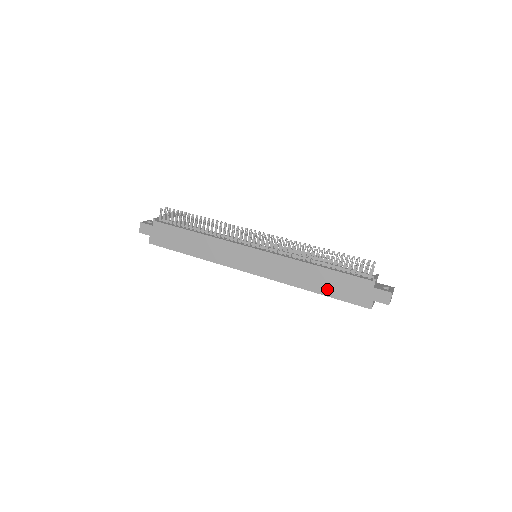
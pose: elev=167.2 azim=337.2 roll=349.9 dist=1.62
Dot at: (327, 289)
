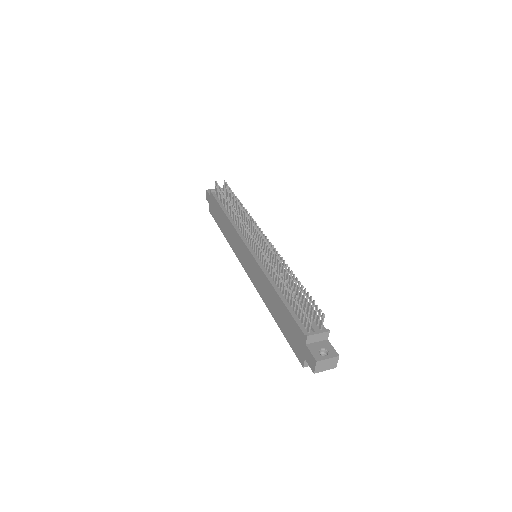
Dot at: (280, 321)
